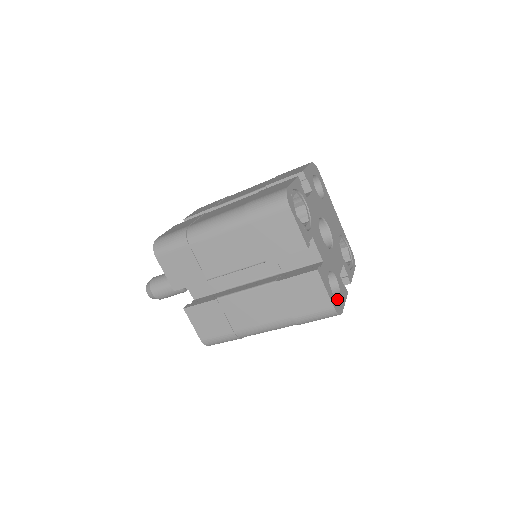
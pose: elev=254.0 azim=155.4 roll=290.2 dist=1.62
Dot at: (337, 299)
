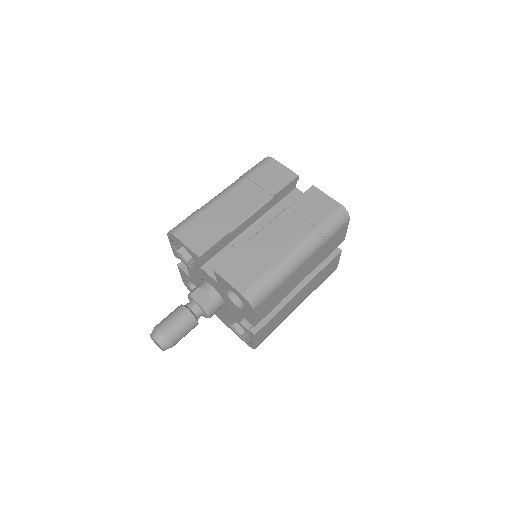
Dot at: occluded
